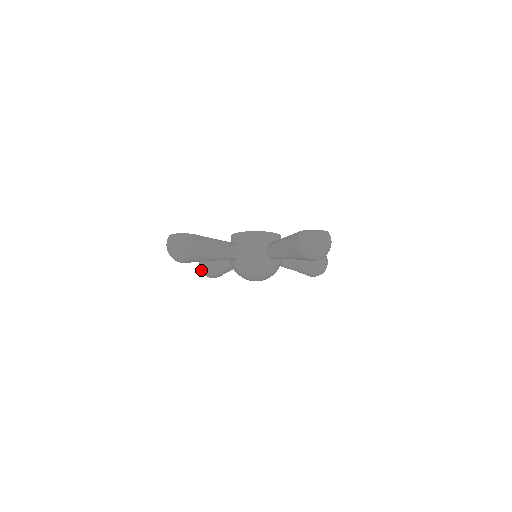
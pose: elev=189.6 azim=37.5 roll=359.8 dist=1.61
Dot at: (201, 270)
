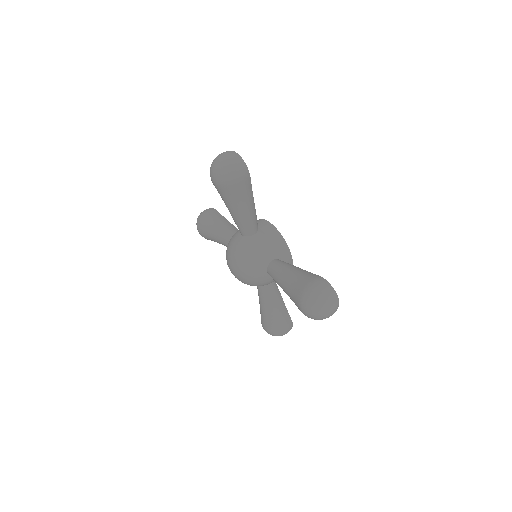
Dot at: occluded
